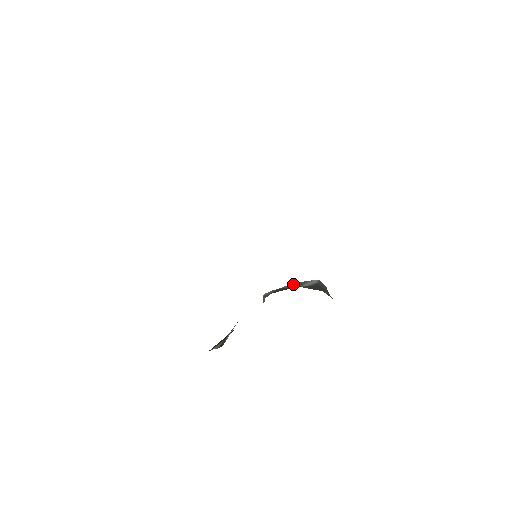
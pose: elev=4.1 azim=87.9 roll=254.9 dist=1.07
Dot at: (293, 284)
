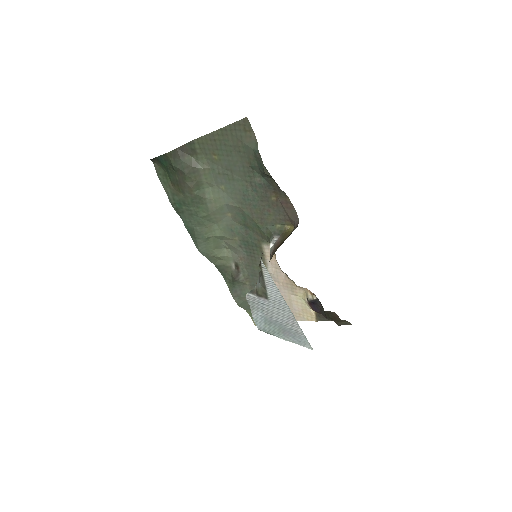
Dot at: occluded
